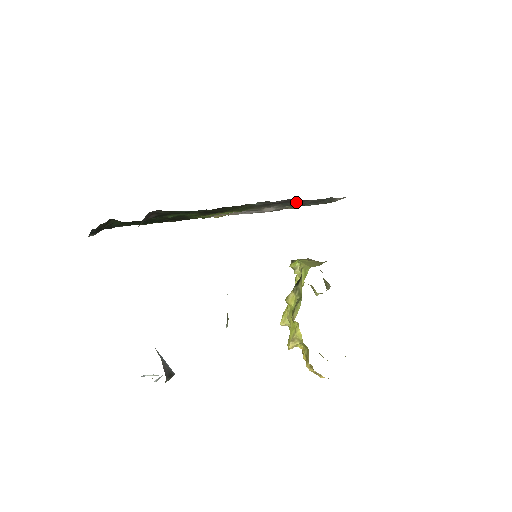
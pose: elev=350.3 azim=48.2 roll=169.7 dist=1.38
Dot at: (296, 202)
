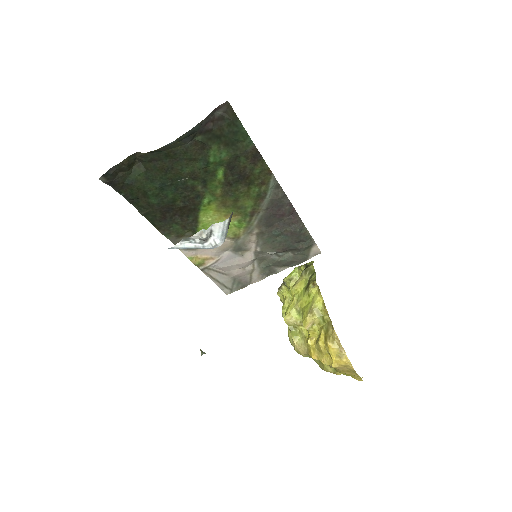
Dot at: (289, 226)
